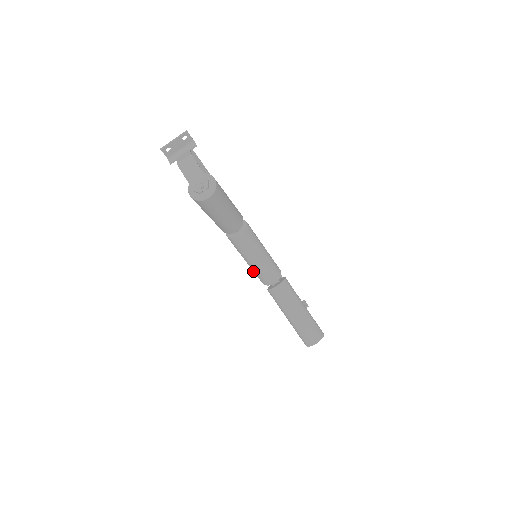
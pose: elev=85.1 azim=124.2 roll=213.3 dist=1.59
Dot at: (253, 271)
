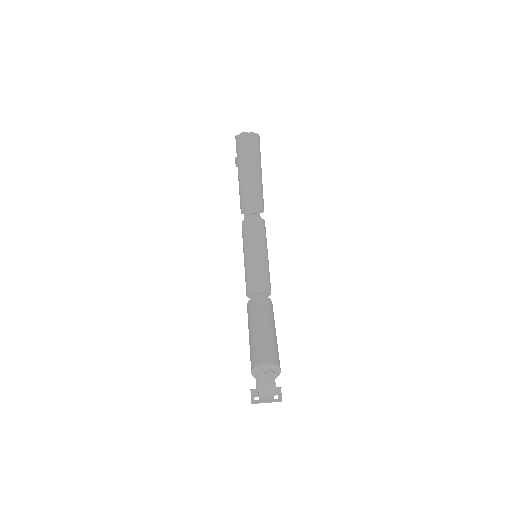
Dot at: (245, 274)
